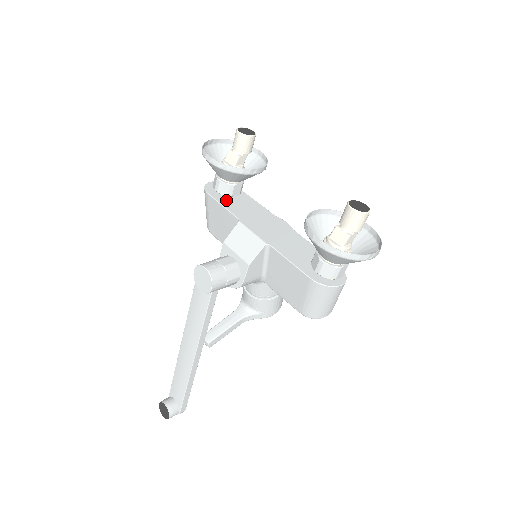
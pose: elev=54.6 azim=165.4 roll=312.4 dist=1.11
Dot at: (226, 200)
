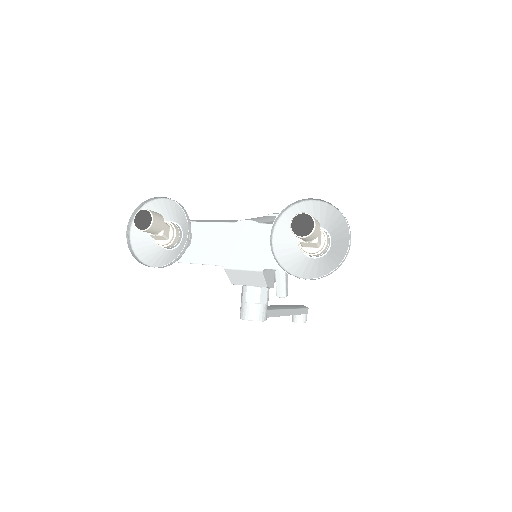
Dot at: (192, 253)
